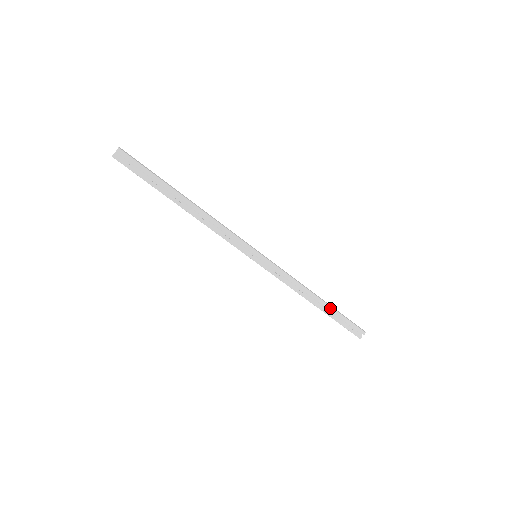
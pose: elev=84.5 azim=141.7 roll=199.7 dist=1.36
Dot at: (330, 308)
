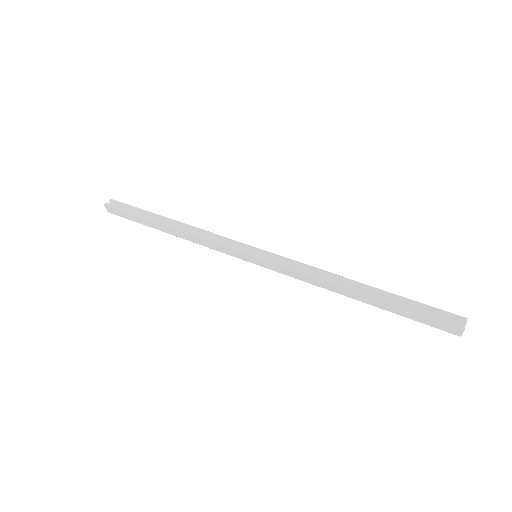
Dot at: (382, 292)
